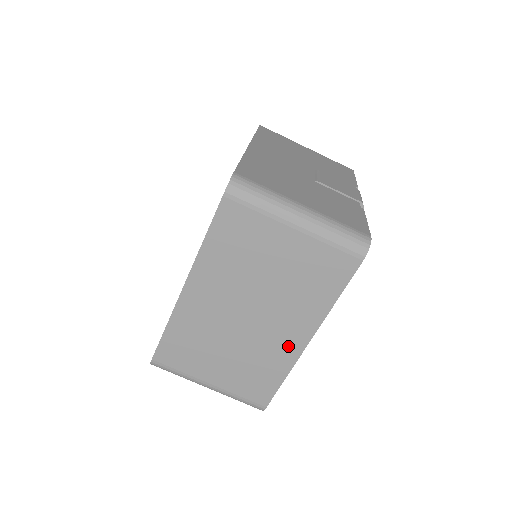
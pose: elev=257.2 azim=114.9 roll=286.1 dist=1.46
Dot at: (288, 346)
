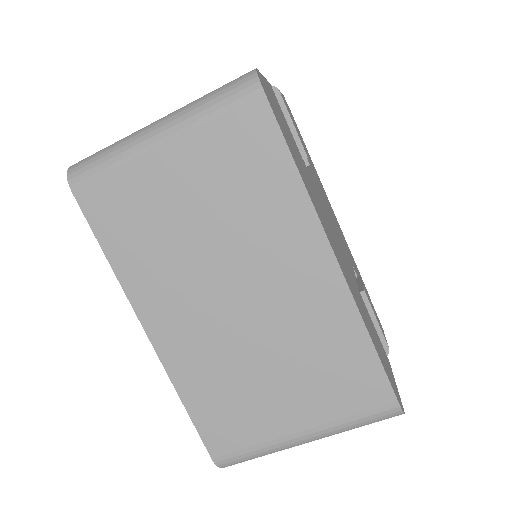
Dot at: (320, 289)
